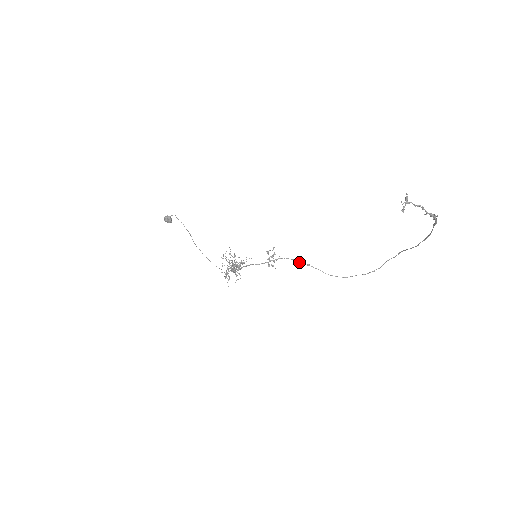
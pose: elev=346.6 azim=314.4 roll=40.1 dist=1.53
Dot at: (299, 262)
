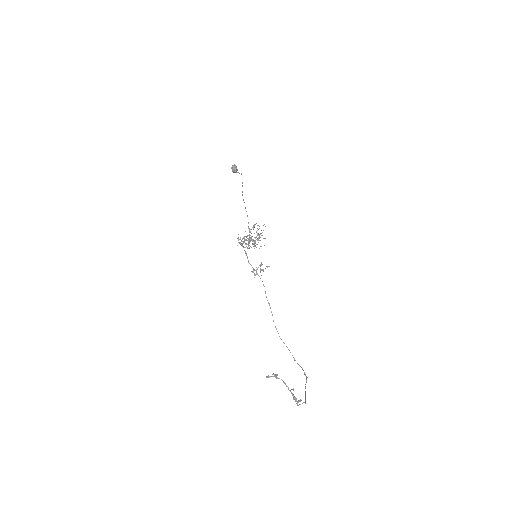
Dot at: occluded
